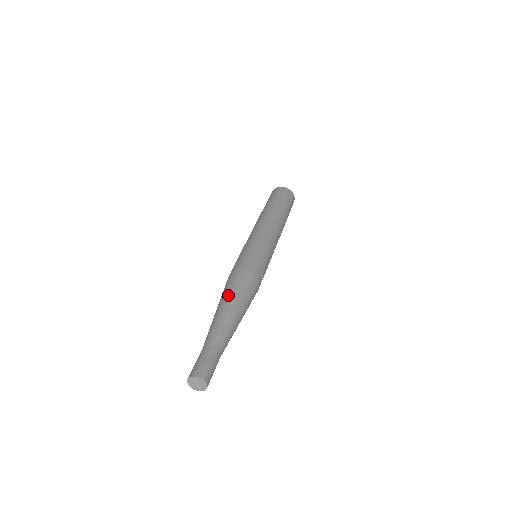
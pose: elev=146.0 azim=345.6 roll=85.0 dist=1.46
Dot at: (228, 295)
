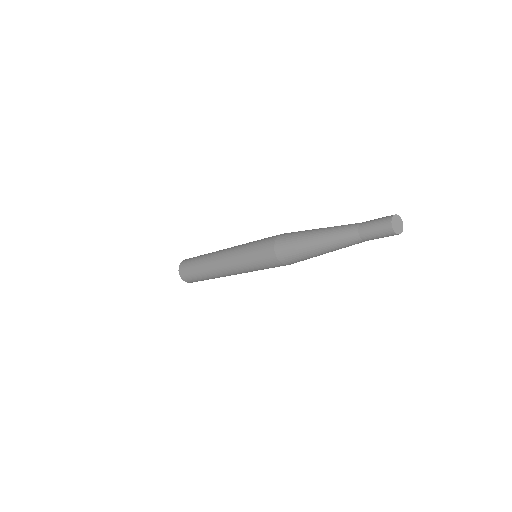
Dot at: occluded
